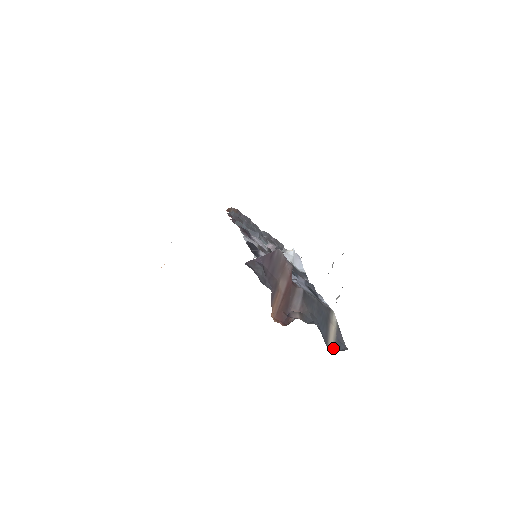
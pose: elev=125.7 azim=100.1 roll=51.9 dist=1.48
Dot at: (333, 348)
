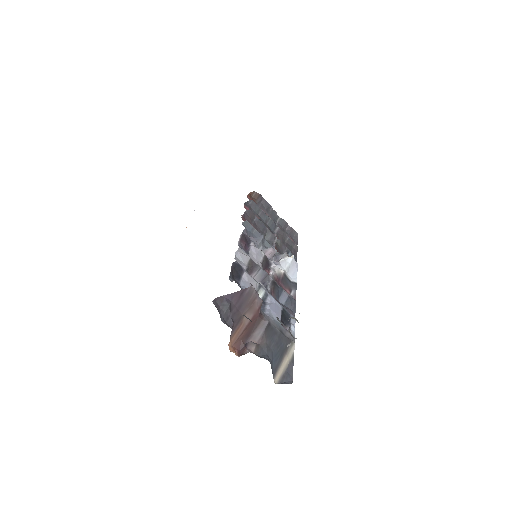
Dot at: (279, 379)
